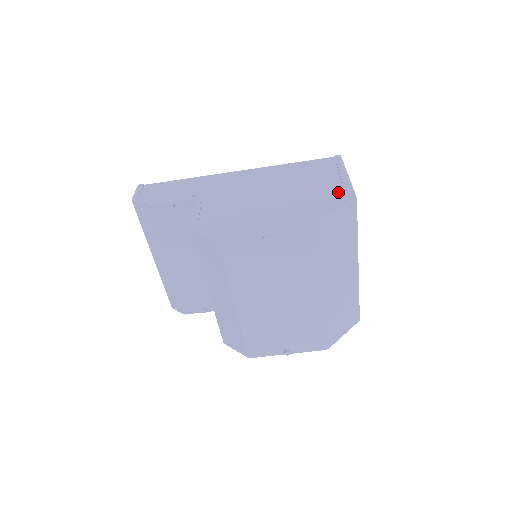
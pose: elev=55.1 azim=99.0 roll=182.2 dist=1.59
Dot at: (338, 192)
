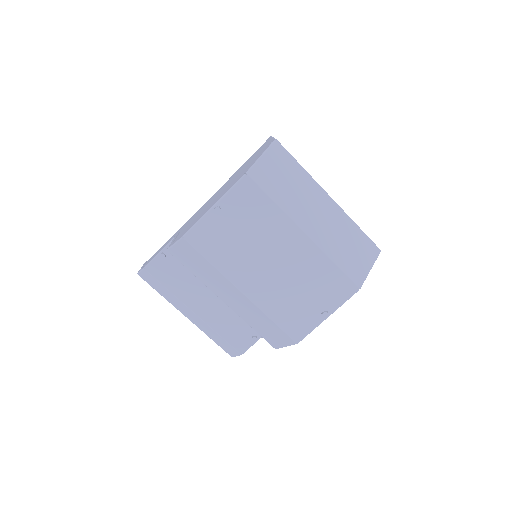
Dot at: (264, 149)
